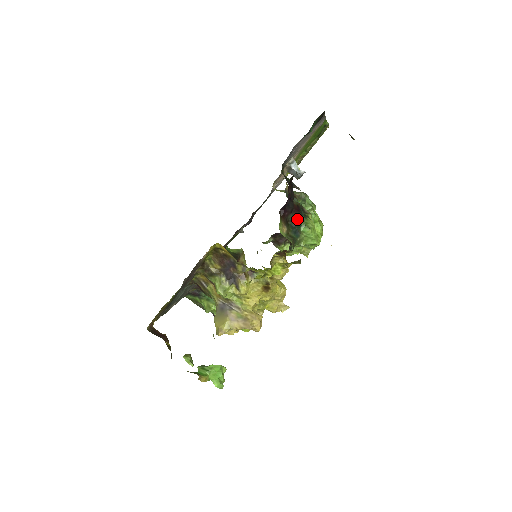
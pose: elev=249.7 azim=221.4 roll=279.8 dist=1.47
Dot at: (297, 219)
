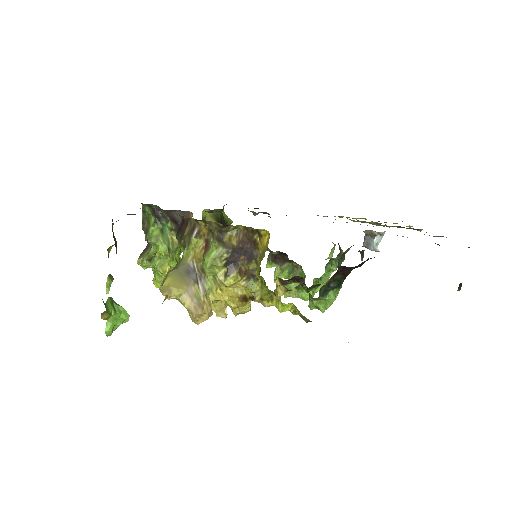
Dot at: (339, 283)
